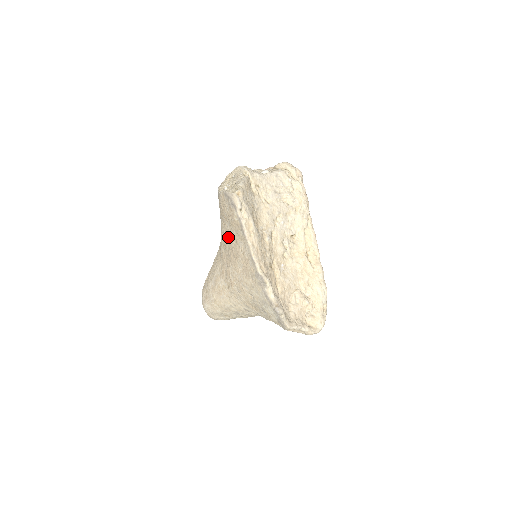
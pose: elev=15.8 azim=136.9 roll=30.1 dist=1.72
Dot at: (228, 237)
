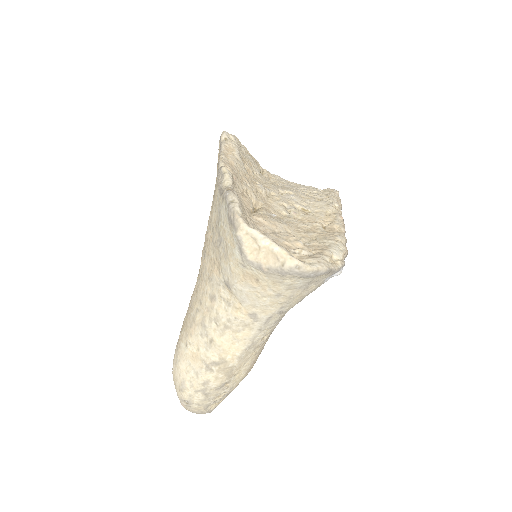
Dot at: occluded
